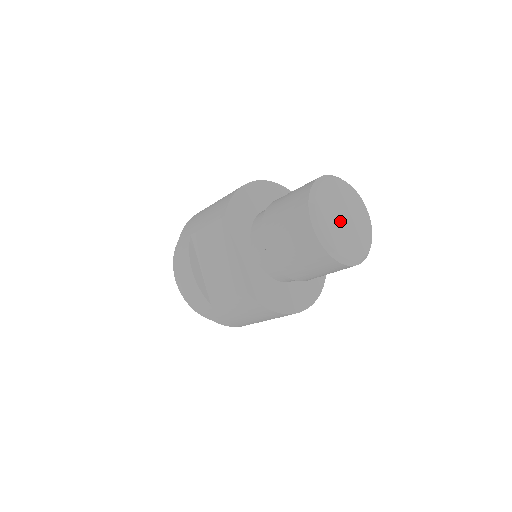
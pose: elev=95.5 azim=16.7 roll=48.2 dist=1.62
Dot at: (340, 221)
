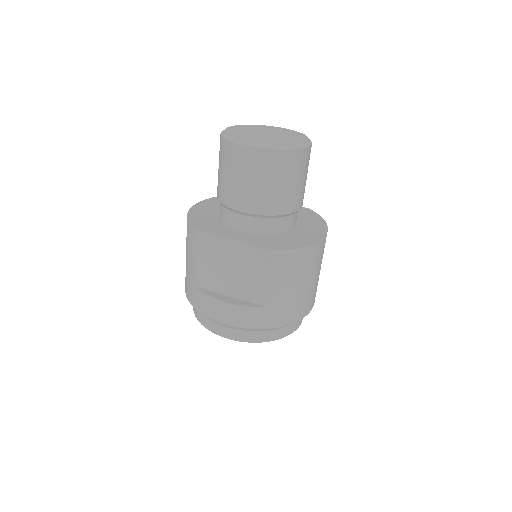
Dot at: (265, 136)
